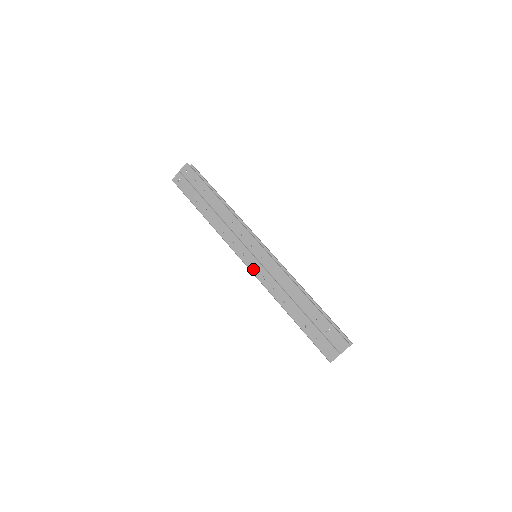
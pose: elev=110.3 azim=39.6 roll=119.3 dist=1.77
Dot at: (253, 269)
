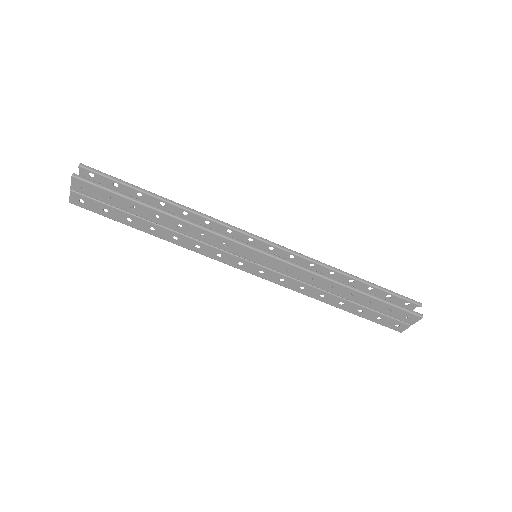
Dot at: (261, 275)
